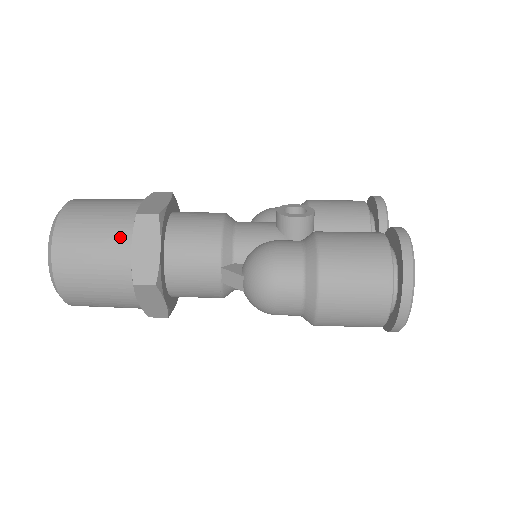
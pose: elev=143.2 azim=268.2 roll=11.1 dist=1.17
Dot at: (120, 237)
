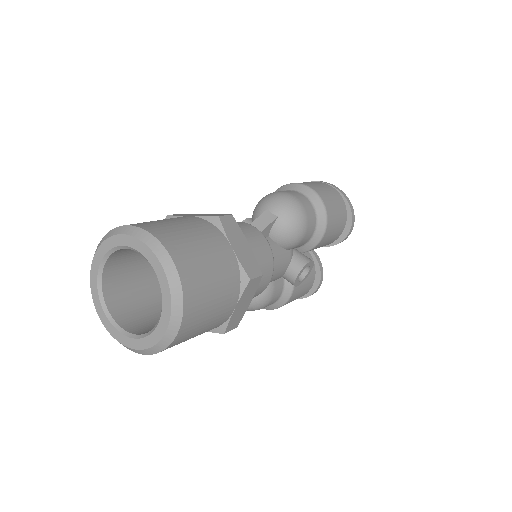
Dot at: occluded
